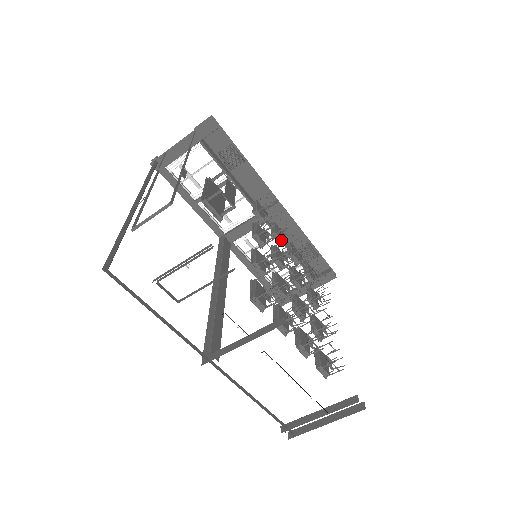
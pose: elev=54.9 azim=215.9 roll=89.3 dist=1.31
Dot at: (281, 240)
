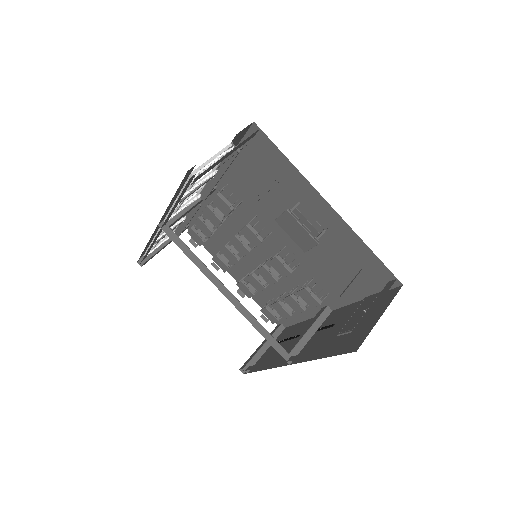
Dot at: occluded
